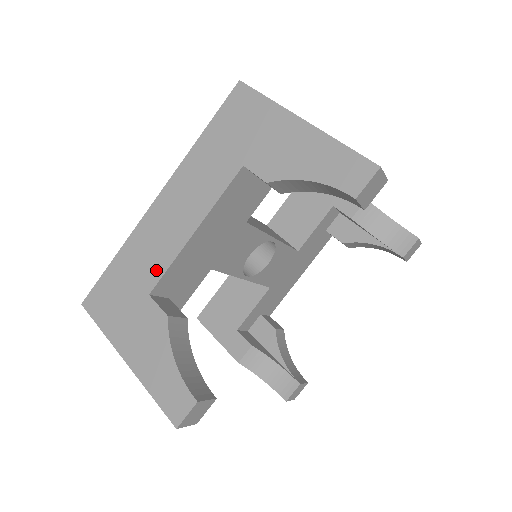
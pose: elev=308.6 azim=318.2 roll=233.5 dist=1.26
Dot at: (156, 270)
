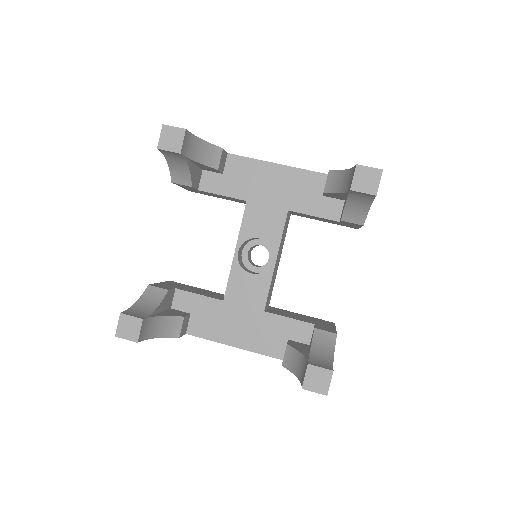
Dot at: occluded
